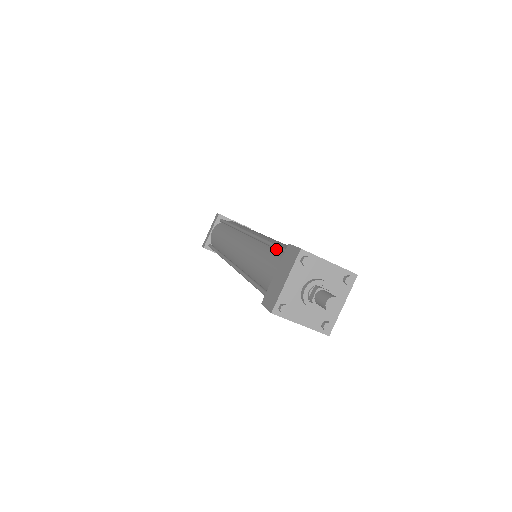
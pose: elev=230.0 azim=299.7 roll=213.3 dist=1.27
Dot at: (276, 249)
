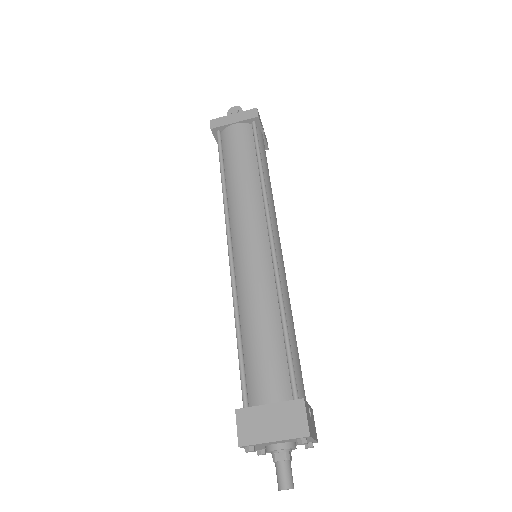
Dot at: (241, 364)
